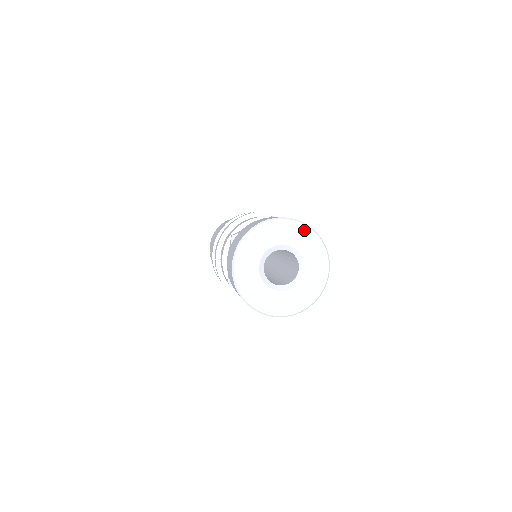
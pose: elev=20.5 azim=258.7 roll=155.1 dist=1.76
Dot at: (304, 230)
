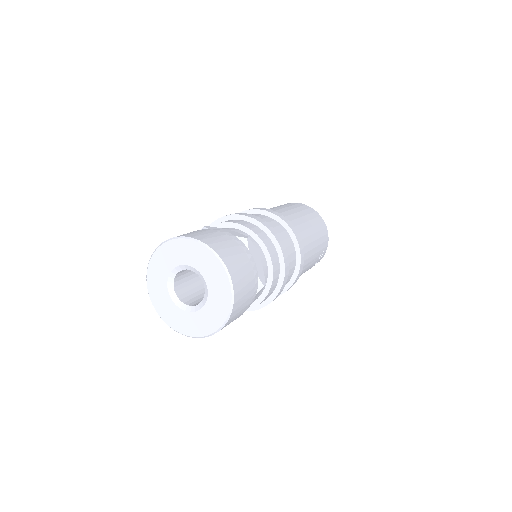
Dot at: (188, 244)
